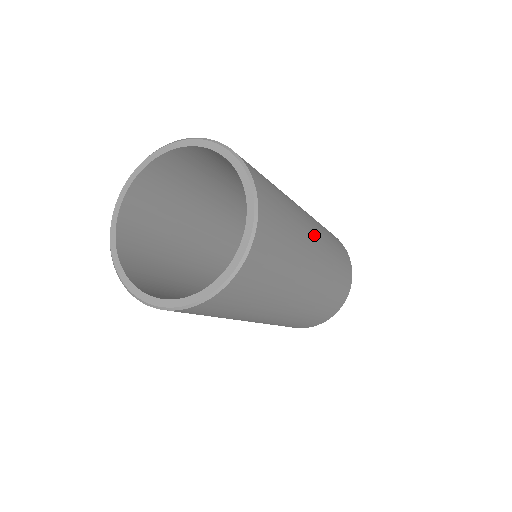
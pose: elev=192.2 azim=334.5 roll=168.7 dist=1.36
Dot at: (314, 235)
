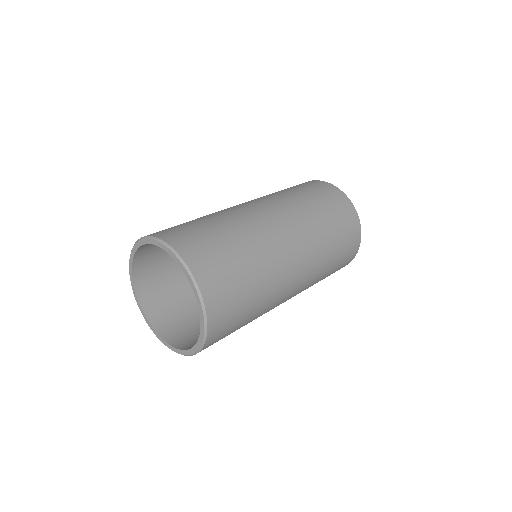
Dot at: (284, 239)
